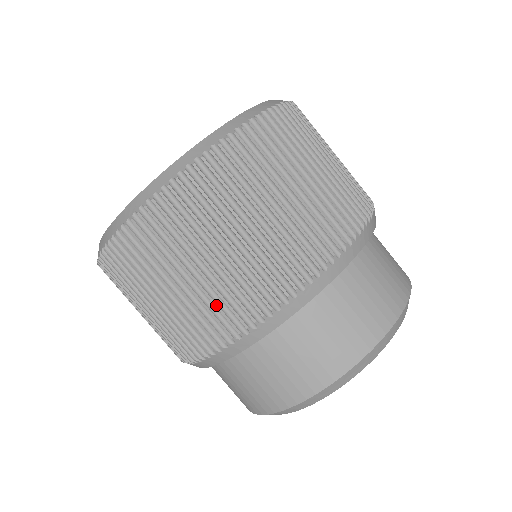
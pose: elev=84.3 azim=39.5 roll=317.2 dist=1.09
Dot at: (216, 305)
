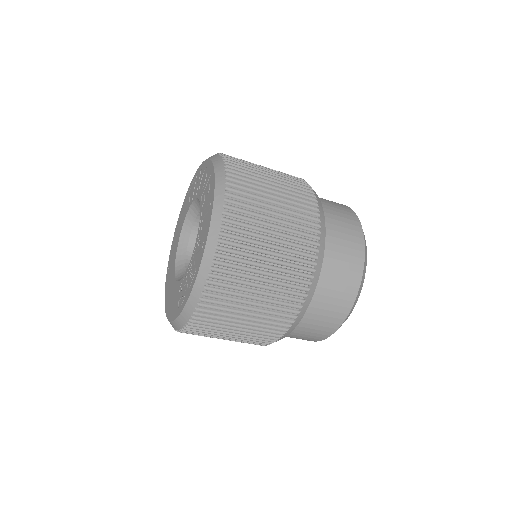
Dot at: (278, 306)
